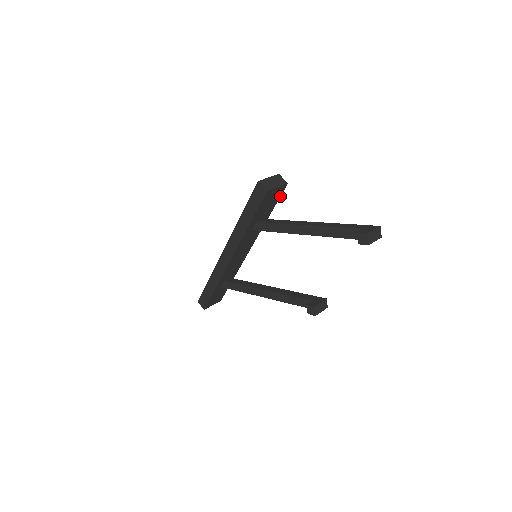
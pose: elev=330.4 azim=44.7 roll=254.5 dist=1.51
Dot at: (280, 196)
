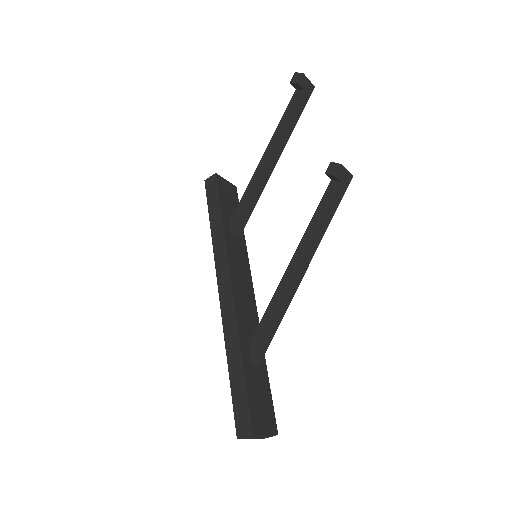
Dot at: (238, 203)
